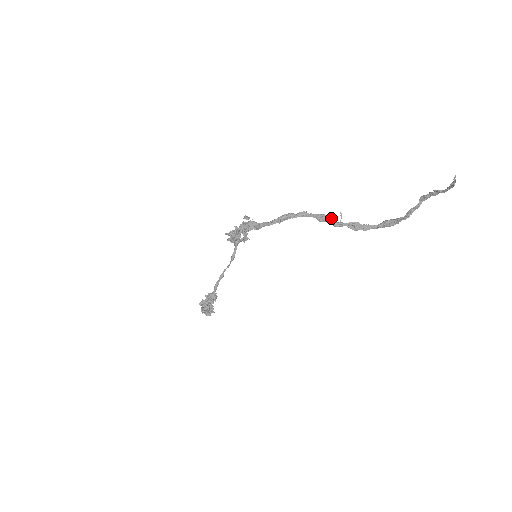
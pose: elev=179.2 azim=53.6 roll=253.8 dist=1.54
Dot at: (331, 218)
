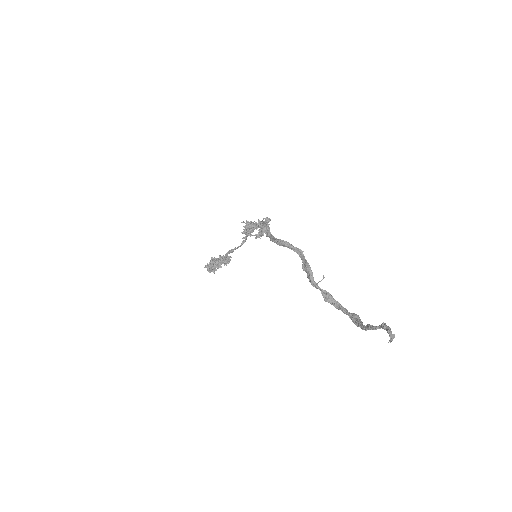
Dot at: (312, 274)
